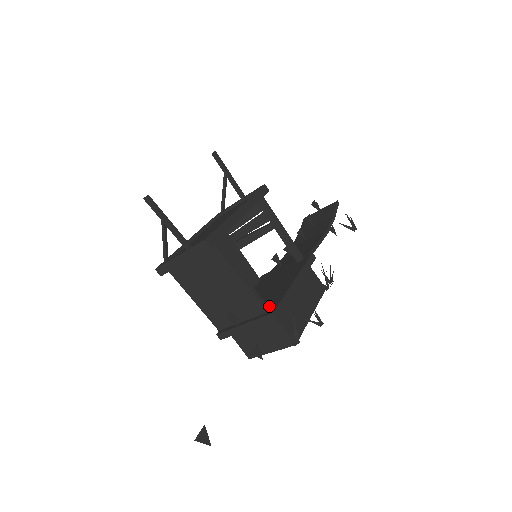
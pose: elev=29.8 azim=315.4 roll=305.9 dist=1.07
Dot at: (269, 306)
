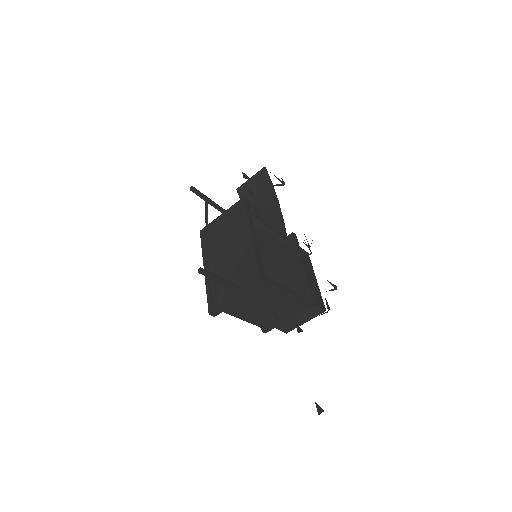
Dot at: (300, 295)
